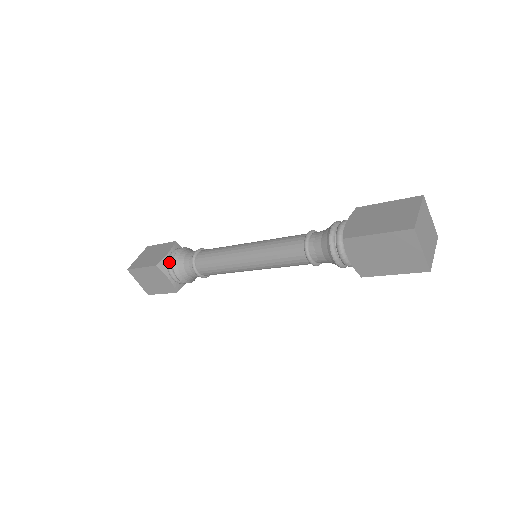
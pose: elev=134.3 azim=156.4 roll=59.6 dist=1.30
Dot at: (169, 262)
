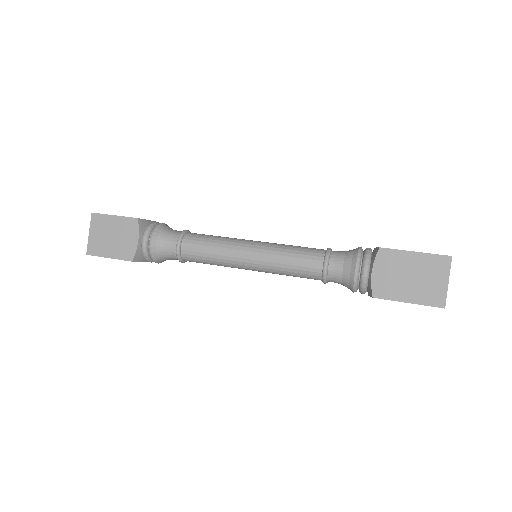
Dot at: (151, 225)
